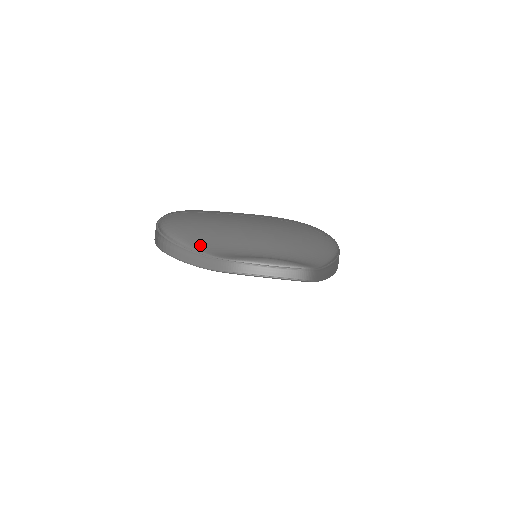
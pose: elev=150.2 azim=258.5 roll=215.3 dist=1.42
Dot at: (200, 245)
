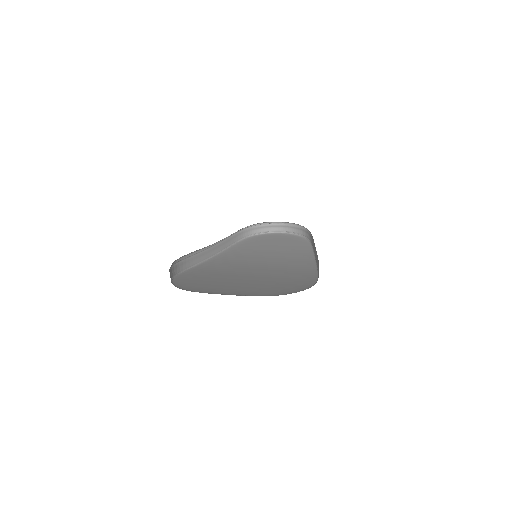
Dot at: occluded
